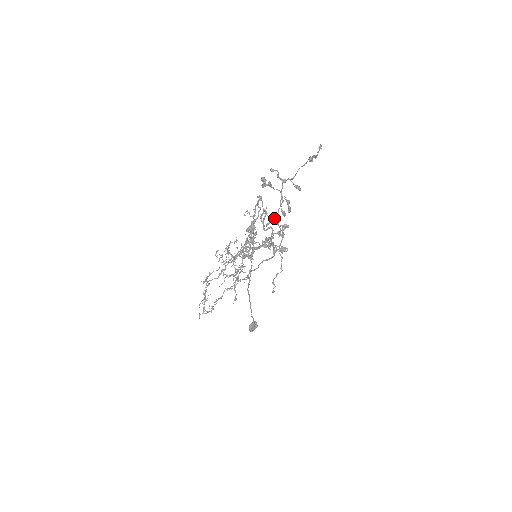
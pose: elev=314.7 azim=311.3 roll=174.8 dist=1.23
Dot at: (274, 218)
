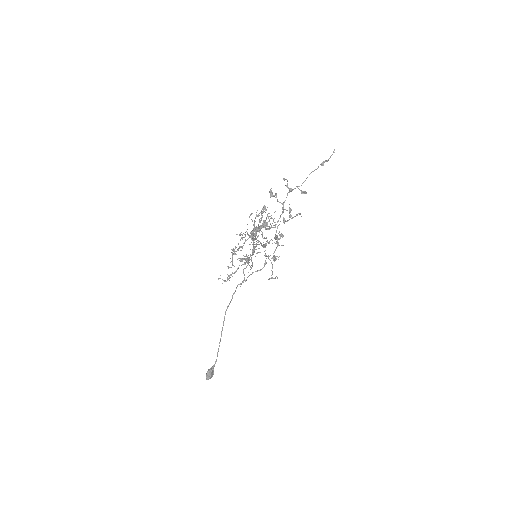
Dot at: occluded
